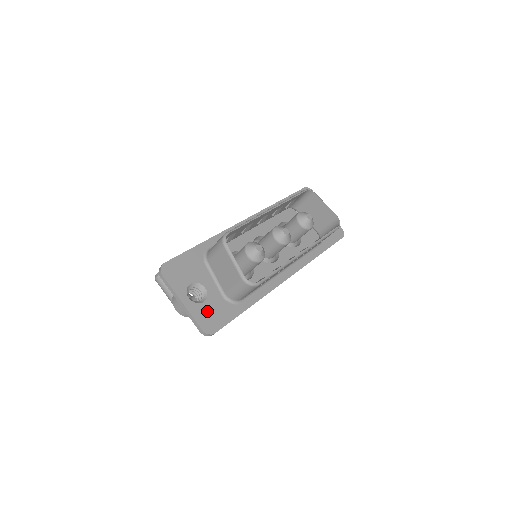
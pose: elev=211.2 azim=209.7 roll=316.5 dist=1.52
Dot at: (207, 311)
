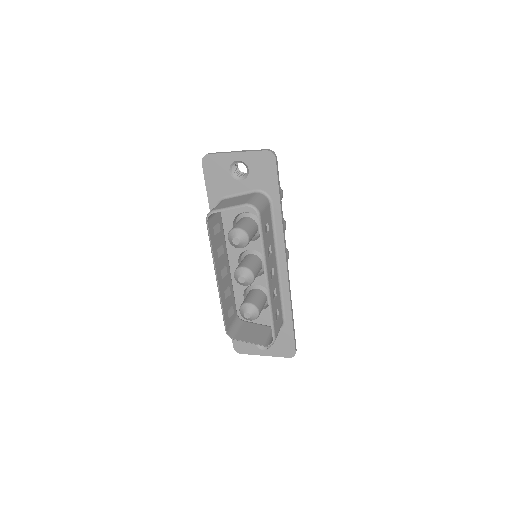
Dot at: (278, 346)
